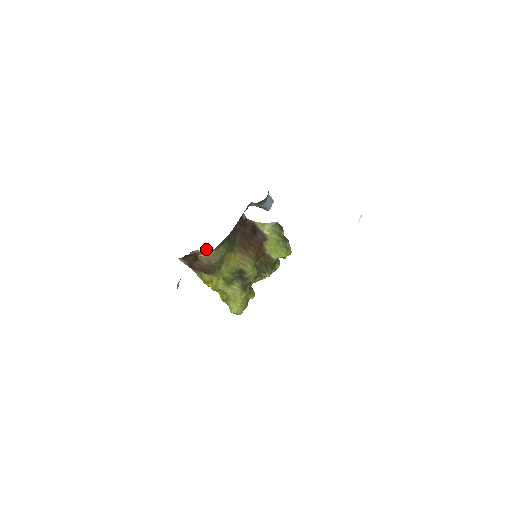
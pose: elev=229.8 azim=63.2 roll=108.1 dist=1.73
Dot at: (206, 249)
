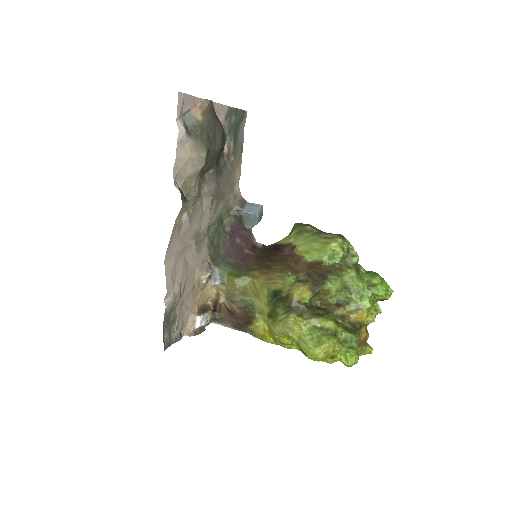
Dot at: (218, 289)
